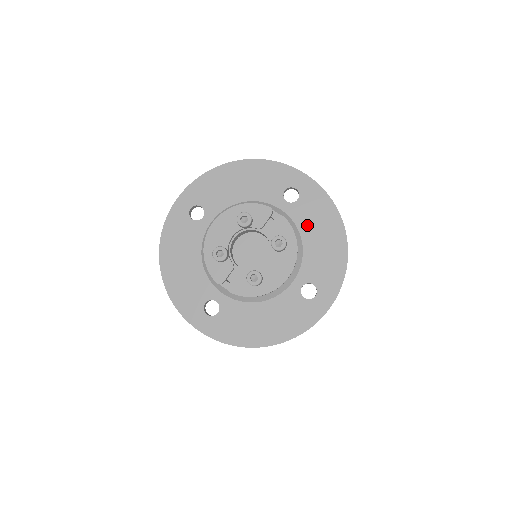
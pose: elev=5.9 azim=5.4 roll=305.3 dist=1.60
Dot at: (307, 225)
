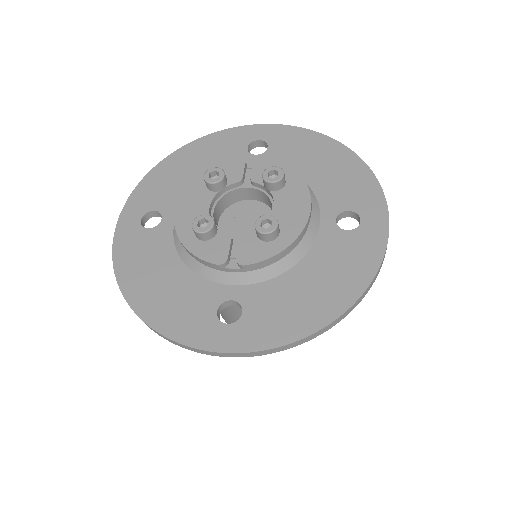
Dot at: (295, 162)
